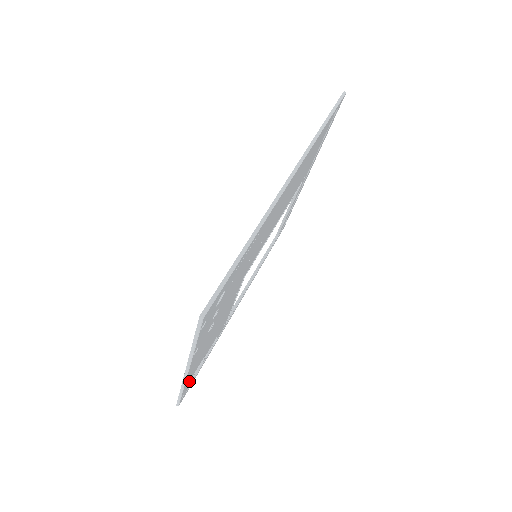
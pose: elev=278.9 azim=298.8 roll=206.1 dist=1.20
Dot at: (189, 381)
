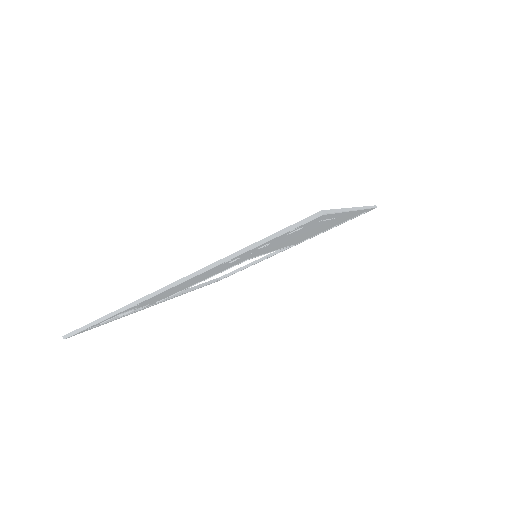
Dot at: occluded
